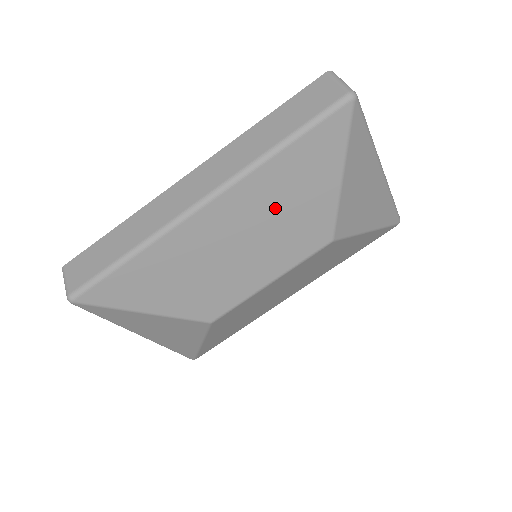
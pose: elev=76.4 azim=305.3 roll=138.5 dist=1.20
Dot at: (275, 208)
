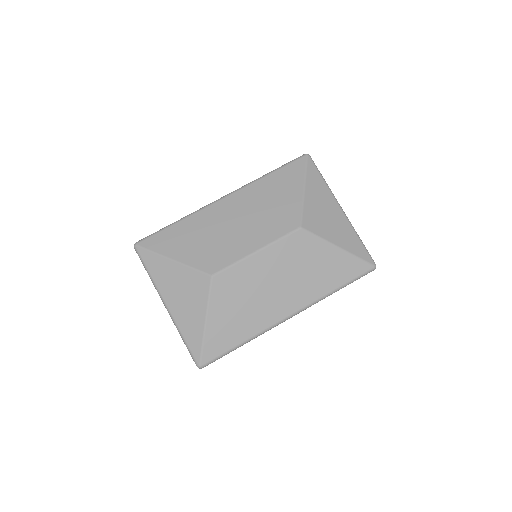
Dot at: (263, 203)
